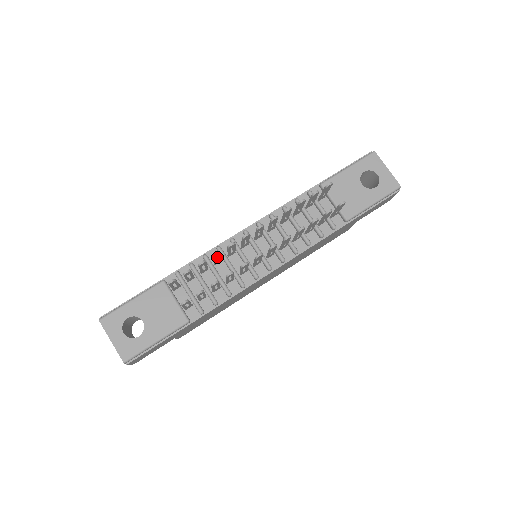
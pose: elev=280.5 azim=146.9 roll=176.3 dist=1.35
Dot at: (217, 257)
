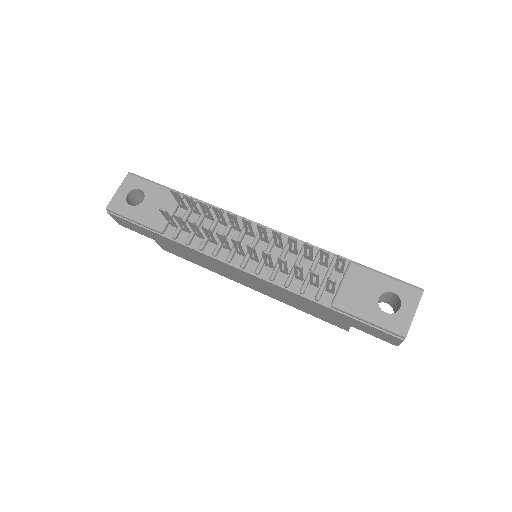
Dot at: (227, 220)
